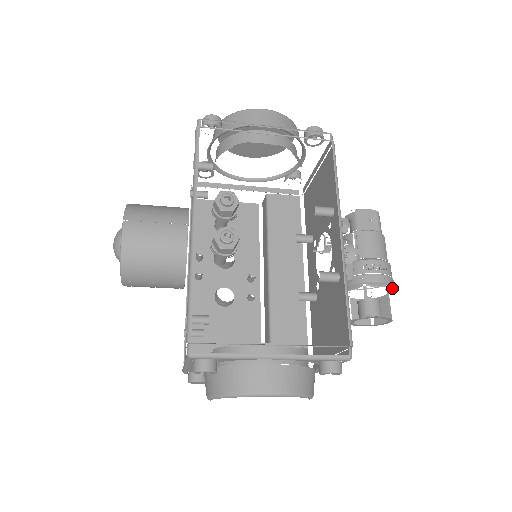
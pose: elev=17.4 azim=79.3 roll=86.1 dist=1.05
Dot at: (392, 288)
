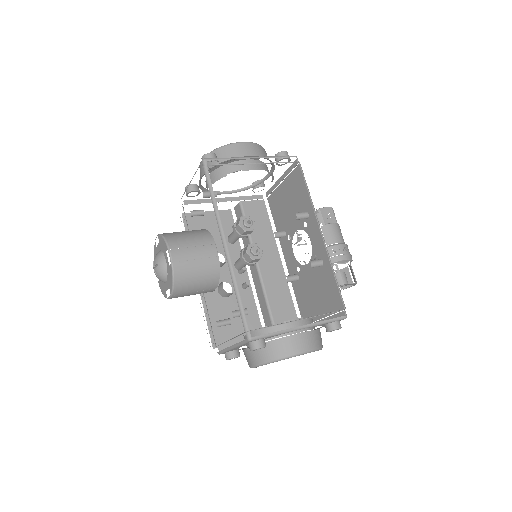
Dot at: occluded
